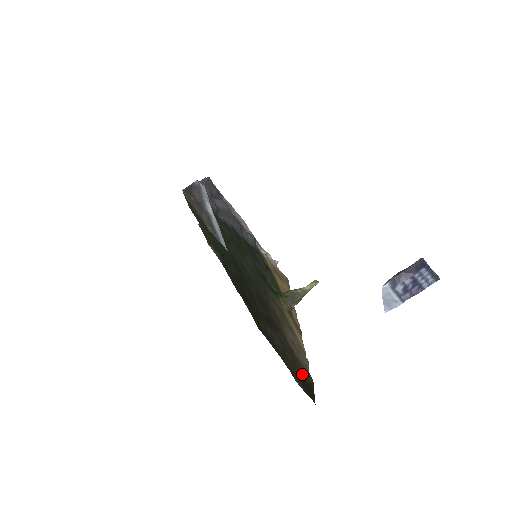
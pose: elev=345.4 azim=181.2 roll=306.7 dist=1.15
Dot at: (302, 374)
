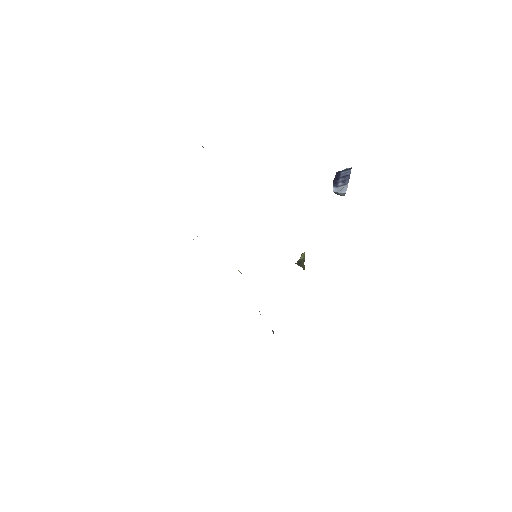
Dot at: occluded
